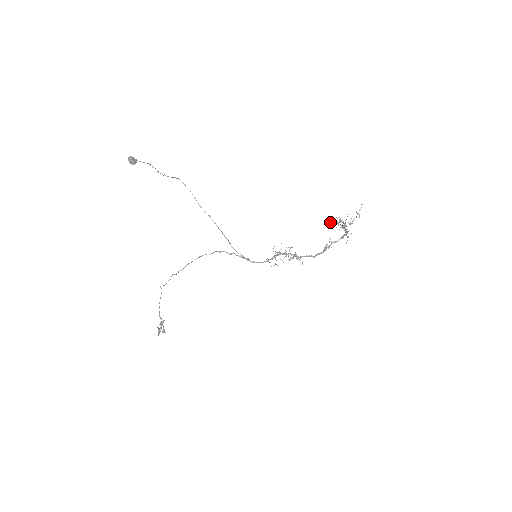
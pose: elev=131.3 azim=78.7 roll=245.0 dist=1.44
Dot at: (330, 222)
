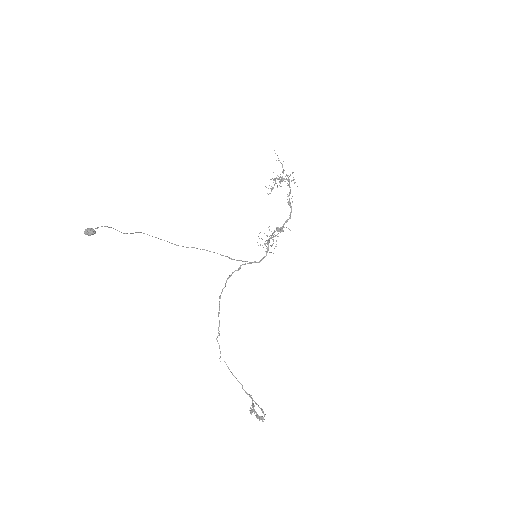
Dot at: occluded
